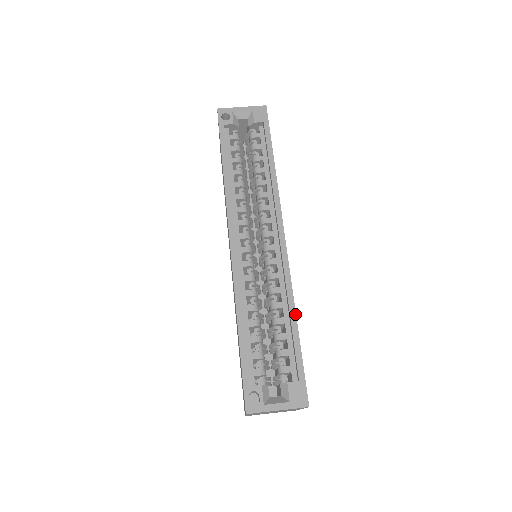
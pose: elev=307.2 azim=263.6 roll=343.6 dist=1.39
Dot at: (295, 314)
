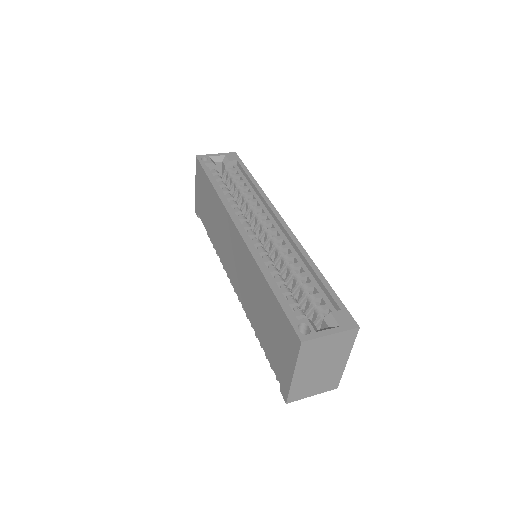
Dot at: (315, 265)
